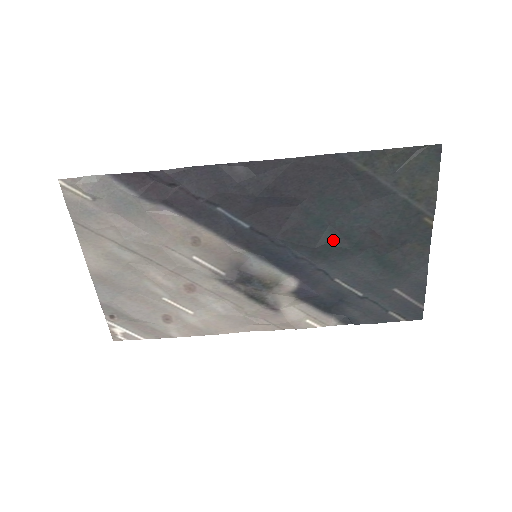
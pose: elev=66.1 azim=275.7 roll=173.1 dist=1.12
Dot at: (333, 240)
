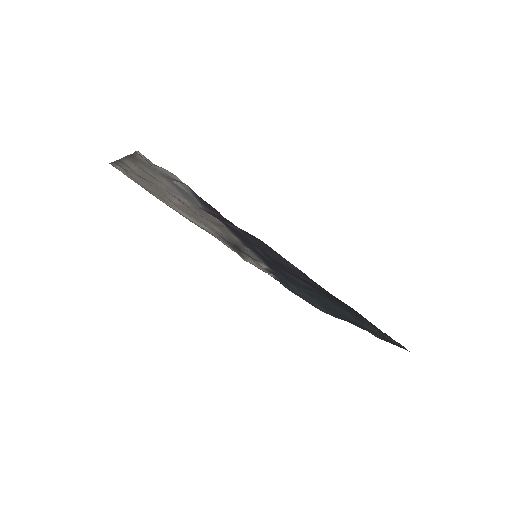
Dot at: (309, 293)
